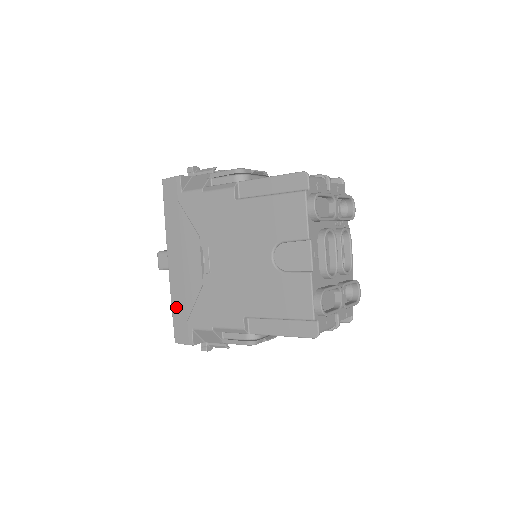
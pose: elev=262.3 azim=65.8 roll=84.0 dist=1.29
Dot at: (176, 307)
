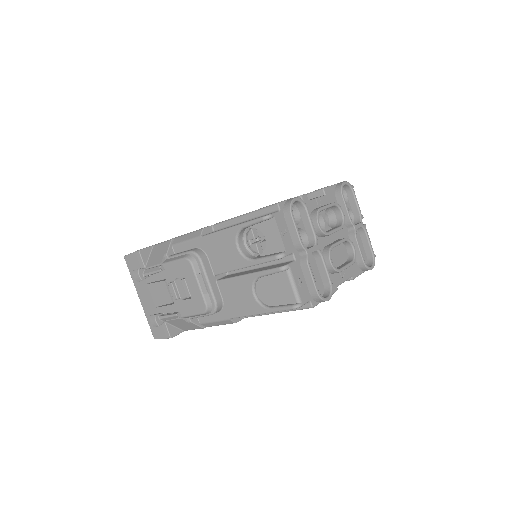
Dot at: occluded
